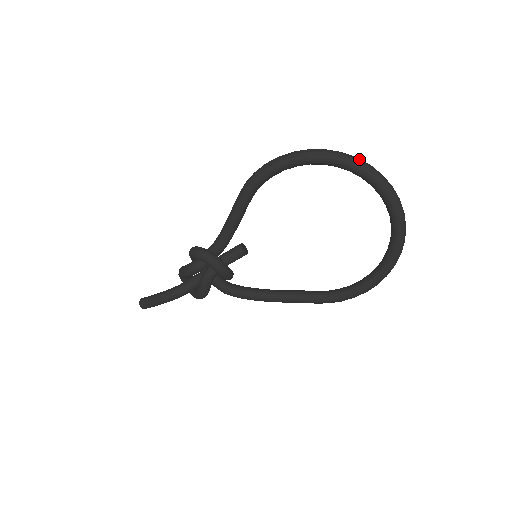
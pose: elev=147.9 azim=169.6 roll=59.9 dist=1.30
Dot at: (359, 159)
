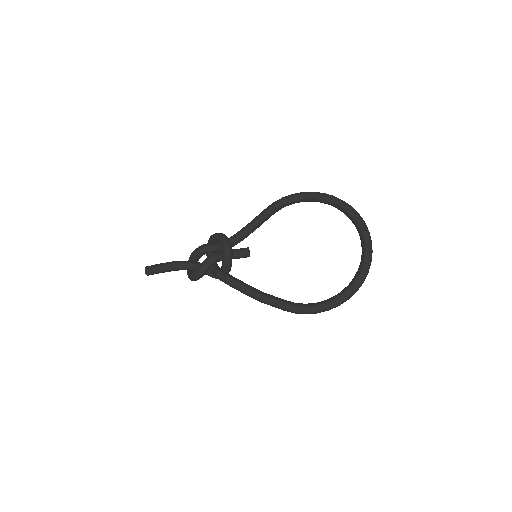
Dot at: occluded
